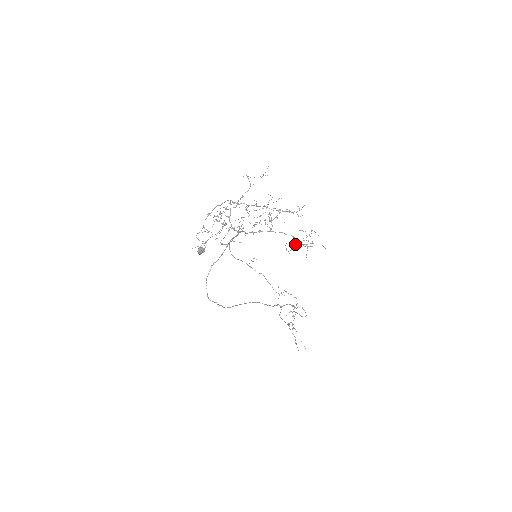
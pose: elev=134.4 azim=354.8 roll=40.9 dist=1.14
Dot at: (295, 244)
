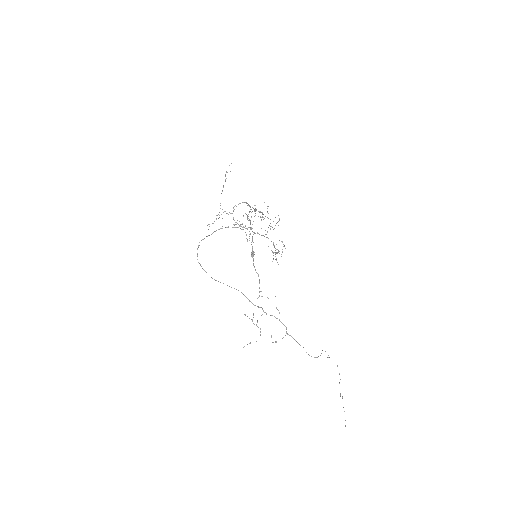
Dot at: (274, 252)
